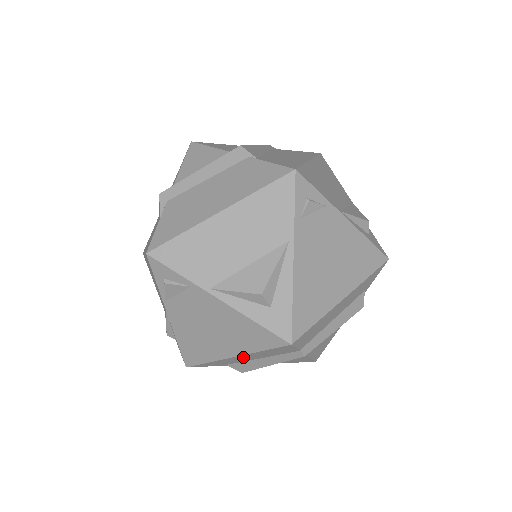
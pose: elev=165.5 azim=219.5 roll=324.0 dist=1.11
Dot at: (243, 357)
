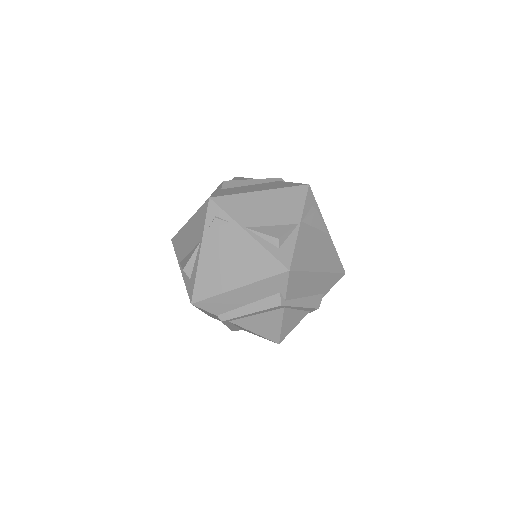
Dot at: occluded
